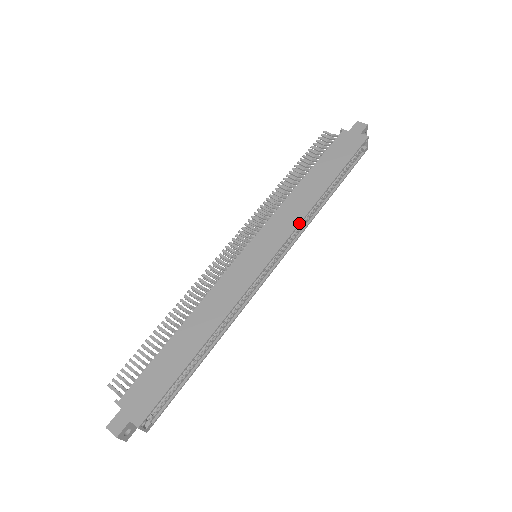
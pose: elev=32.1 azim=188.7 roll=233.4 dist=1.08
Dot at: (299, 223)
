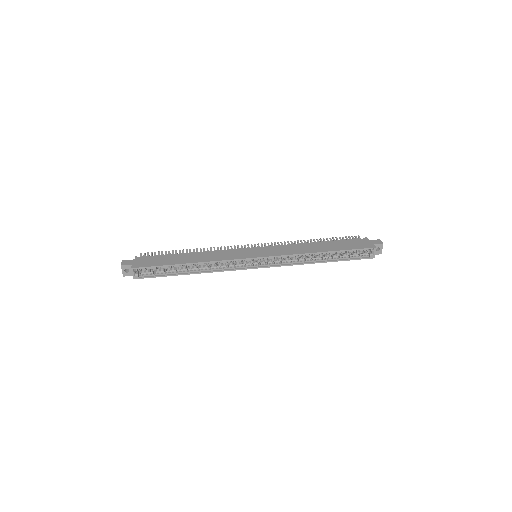
Dot at: (290, 254)
